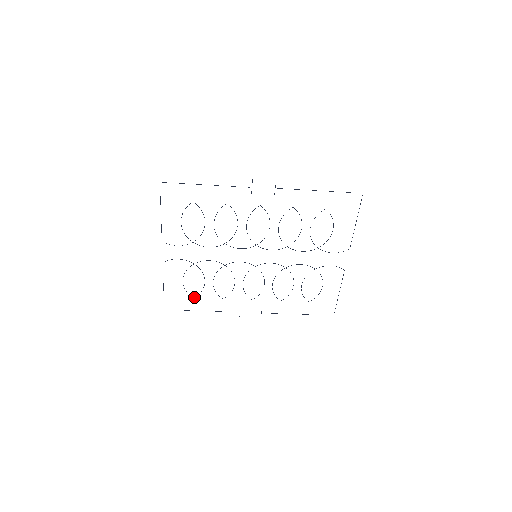
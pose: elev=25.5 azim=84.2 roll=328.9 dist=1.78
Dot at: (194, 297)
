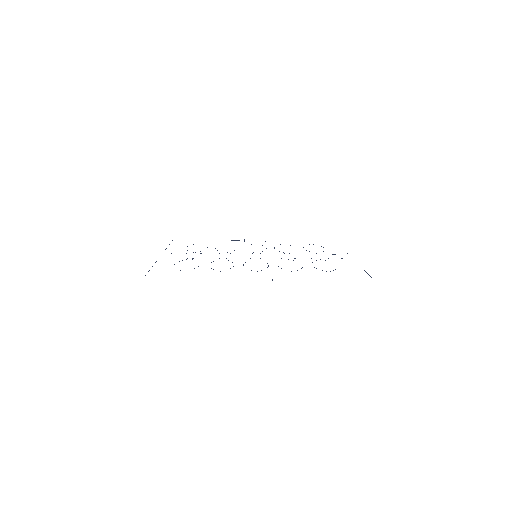
Dot at: occluded
